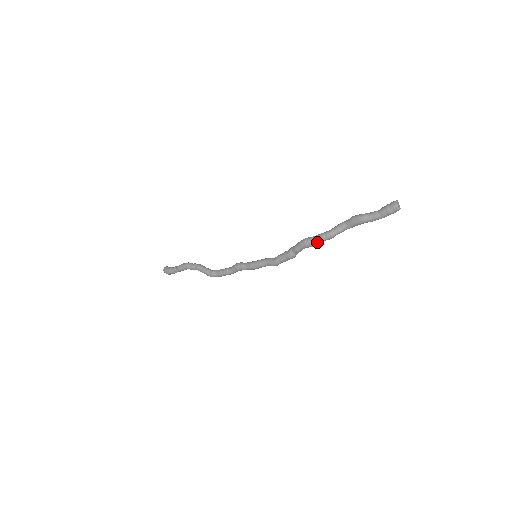
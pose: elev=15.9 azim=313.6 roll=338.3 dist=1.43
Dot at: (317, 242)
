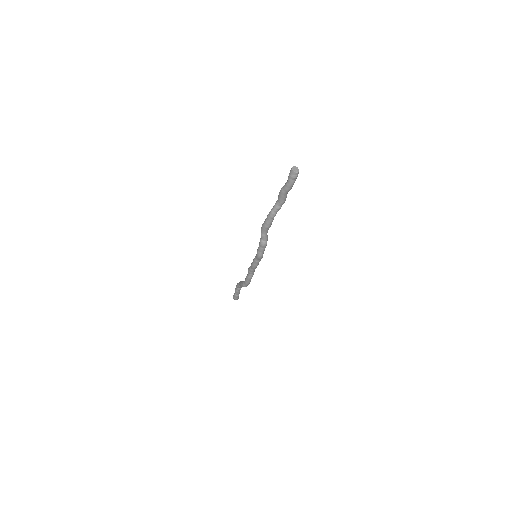
Dot at: (266, 222)
